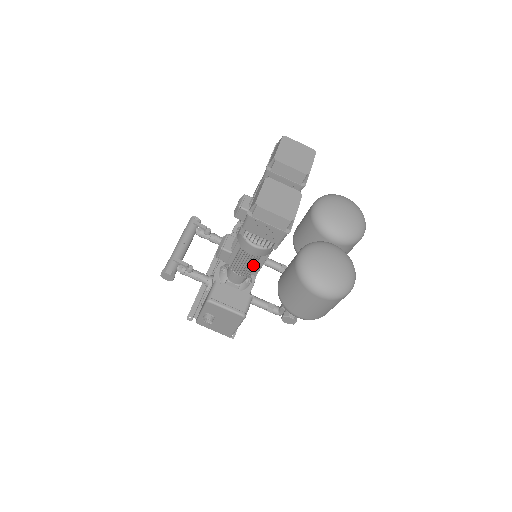
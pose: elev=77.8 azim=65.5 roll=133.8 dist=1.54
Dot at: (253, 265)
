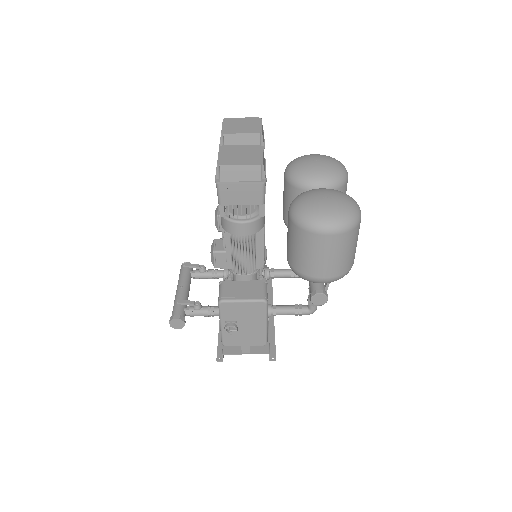
Dot at: (253, 253)
